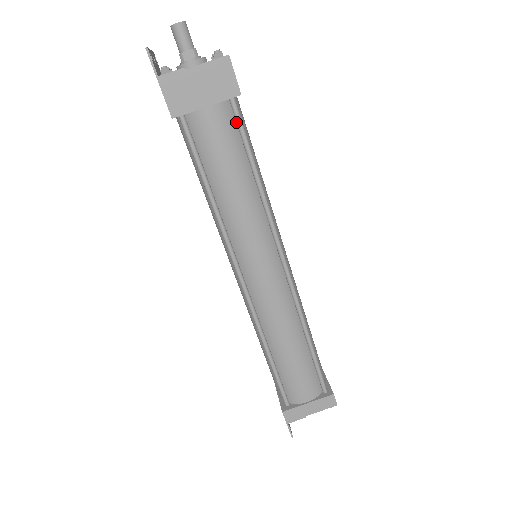
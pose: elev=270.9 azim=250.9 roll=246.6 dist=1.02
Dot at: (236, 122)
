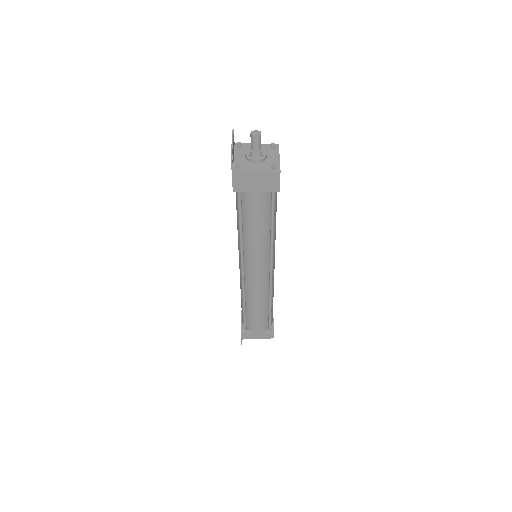
Dot at: (271, 200)
